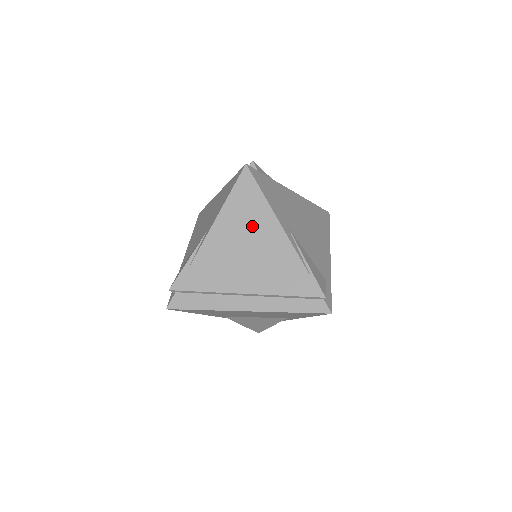
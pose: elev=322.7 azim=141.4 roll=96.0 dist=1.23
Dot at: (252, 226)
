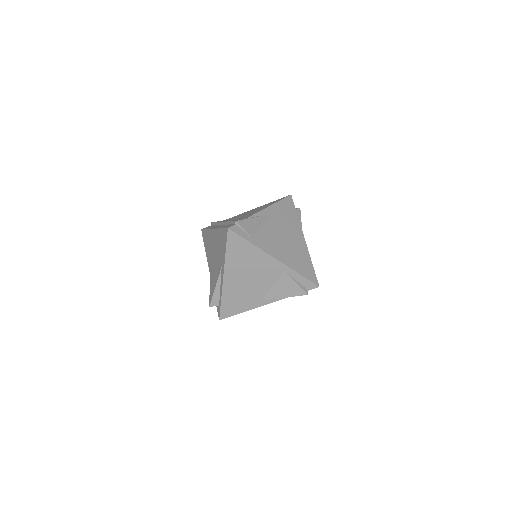
Dot at: occluded
